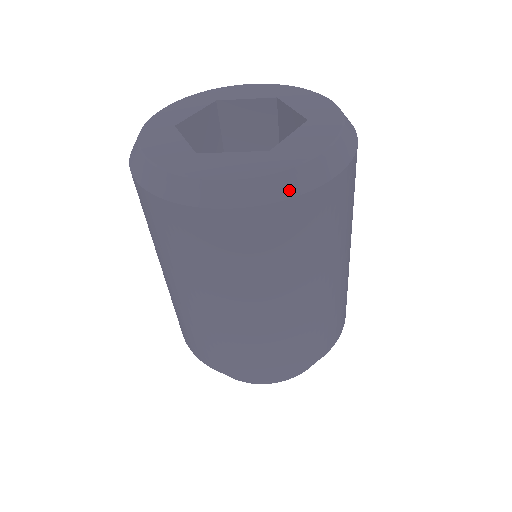
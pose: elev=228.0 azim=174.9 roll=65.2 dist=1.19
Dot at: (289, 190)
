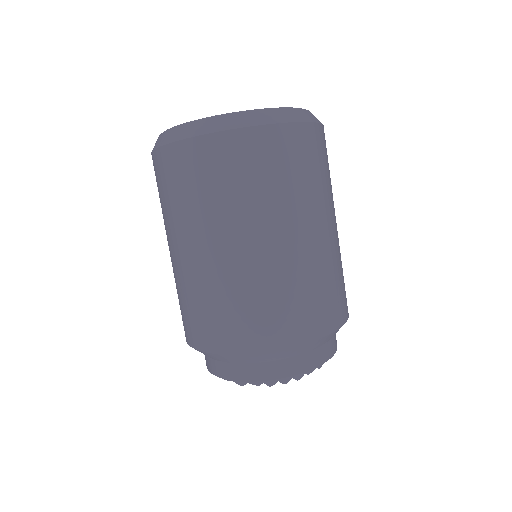
Dot at: (245, 122)
